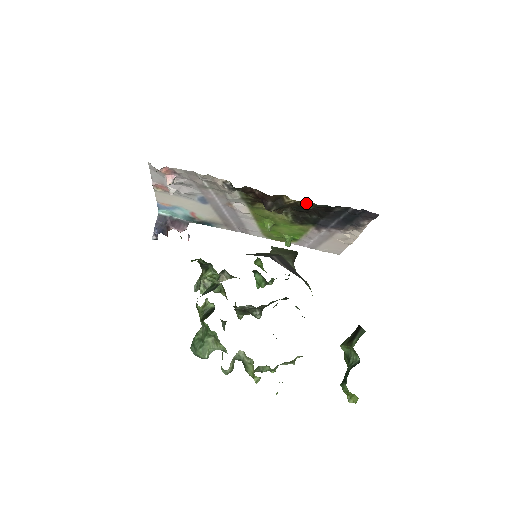
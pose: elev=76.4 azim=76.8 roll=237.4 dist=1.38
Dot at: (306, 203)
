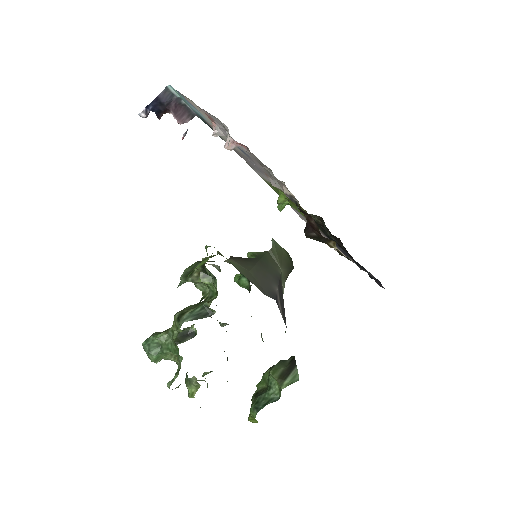
Dot at: occluded
